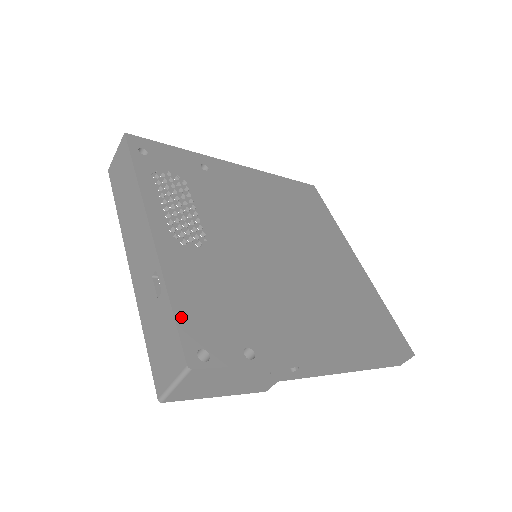
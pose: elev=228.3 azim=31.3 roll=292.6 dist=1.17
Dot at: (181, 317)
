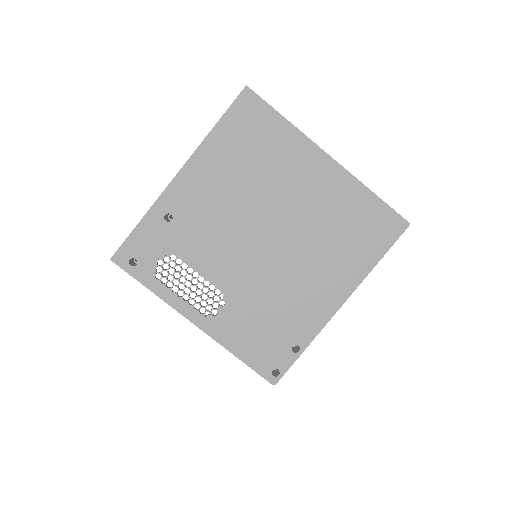
Dot at: (252, 363)
